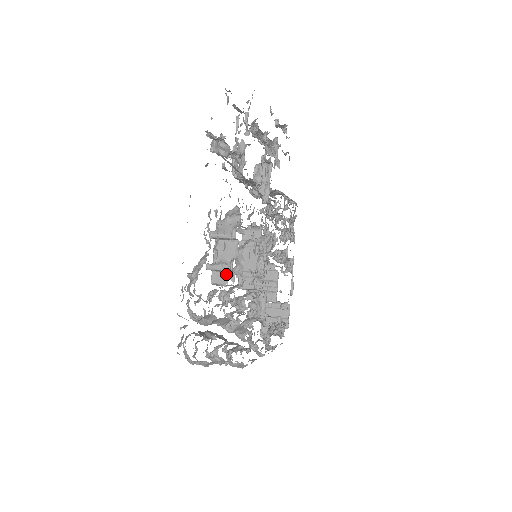
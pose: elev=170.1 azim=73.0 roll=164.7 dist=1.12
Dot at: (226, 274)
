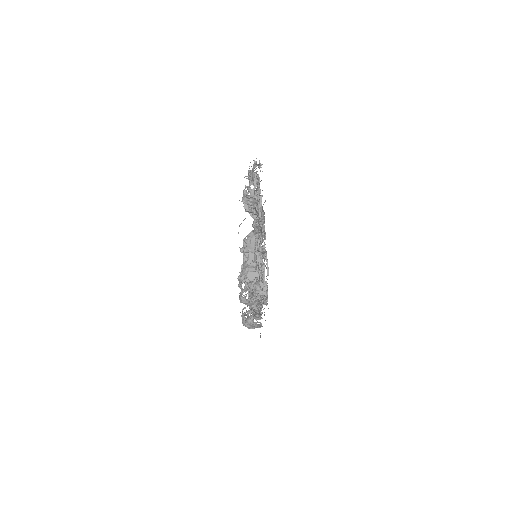
Dot at: (253, 273)
